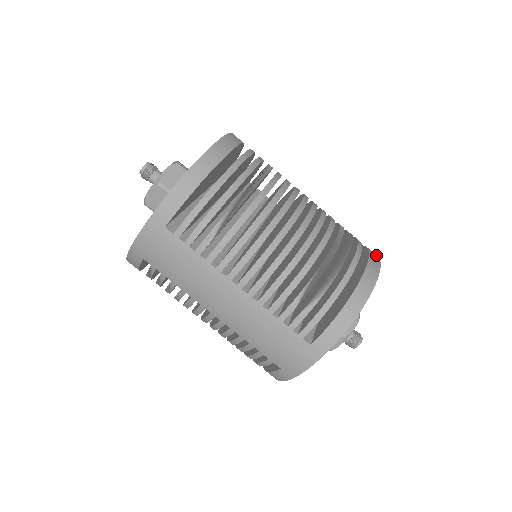
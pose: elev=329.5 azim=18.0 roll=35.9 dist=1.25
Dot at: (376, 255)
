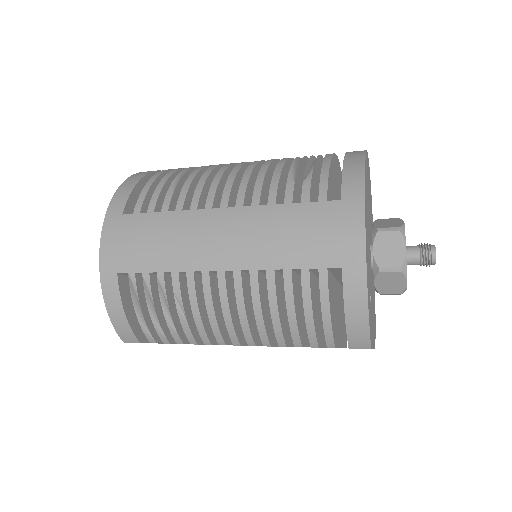
Dot at: occluded
